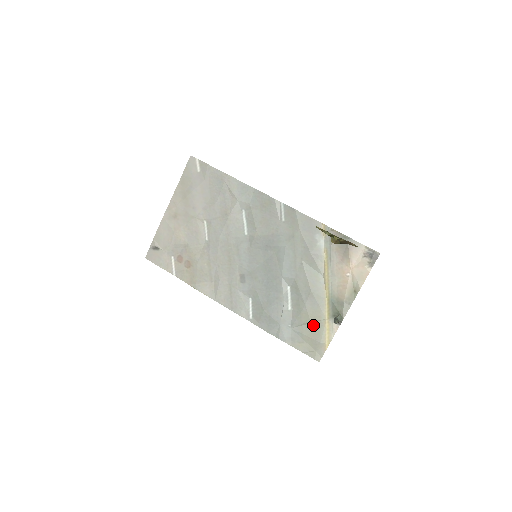
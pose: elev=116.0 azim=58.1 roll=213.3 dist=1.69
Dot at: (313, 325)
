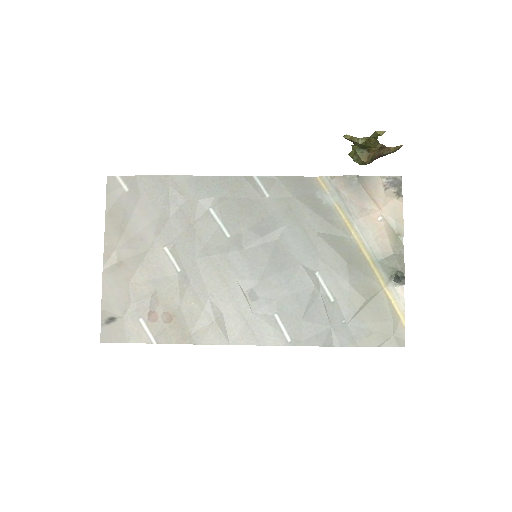
Dot at: (372, 304)
